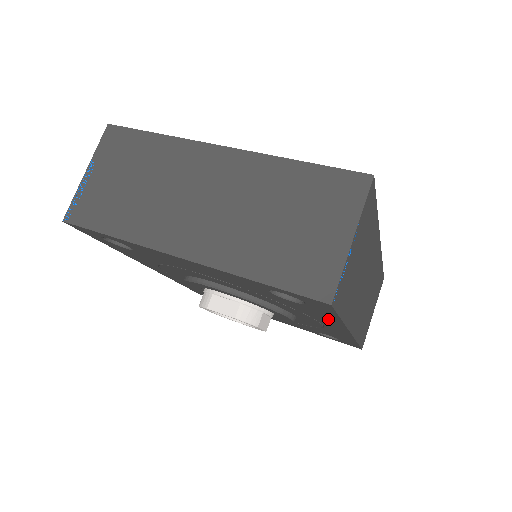
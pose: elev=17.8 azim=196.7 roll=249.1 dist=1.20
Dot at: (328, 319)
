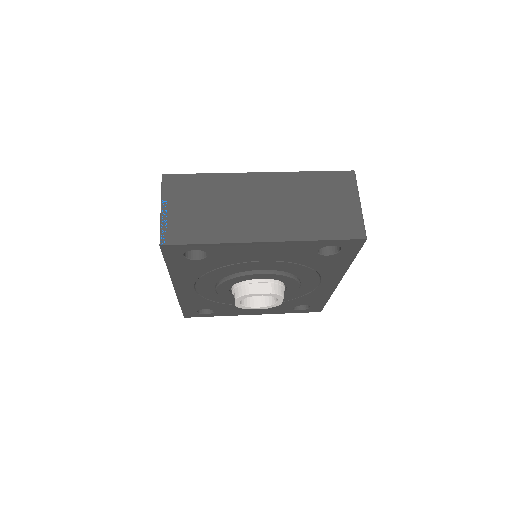
Dot at: (339, 267)
